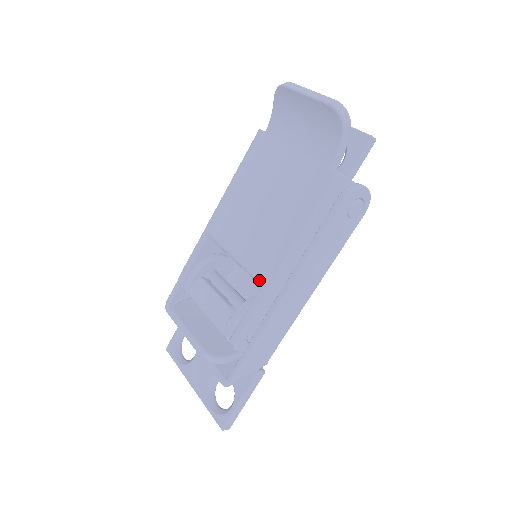
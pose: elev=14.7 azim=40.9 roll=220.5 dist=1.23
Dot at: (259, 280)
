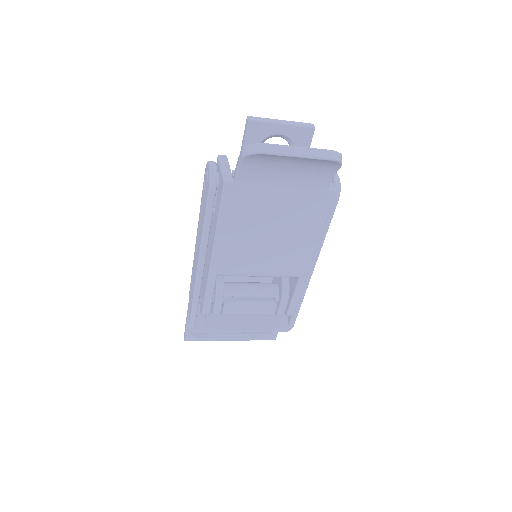
Dot at: (294, 277)
